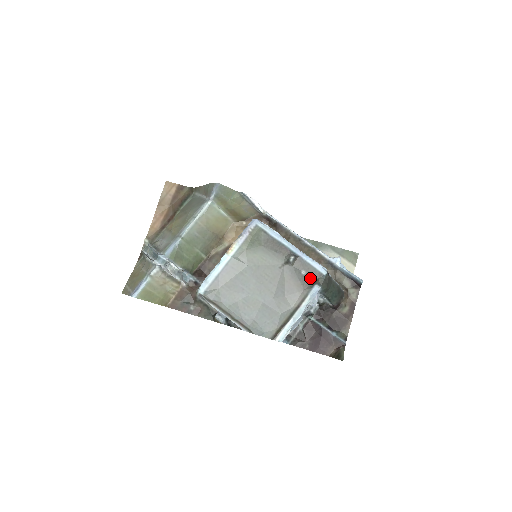
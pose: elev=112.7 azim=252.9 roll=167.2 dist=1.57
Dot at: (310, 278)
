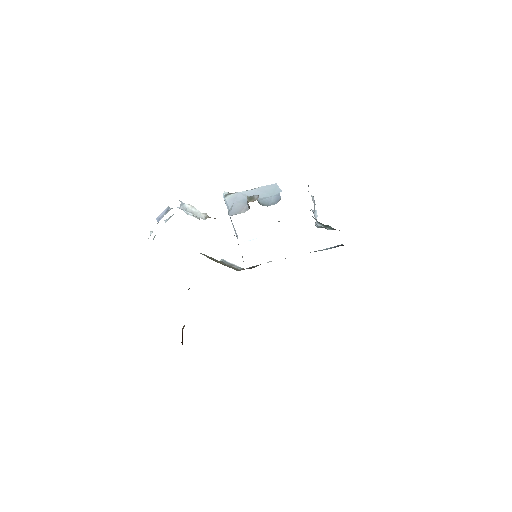
Dot at: occluded
